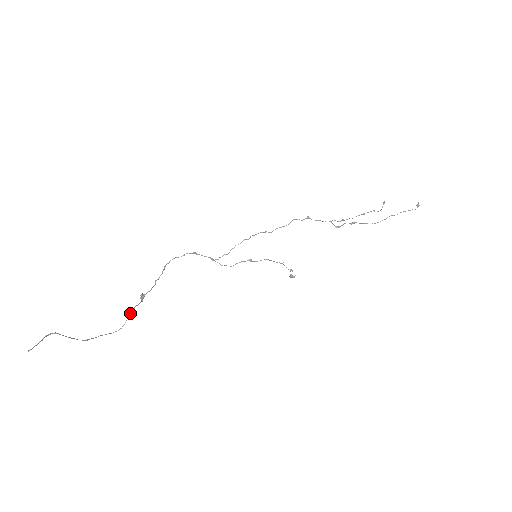
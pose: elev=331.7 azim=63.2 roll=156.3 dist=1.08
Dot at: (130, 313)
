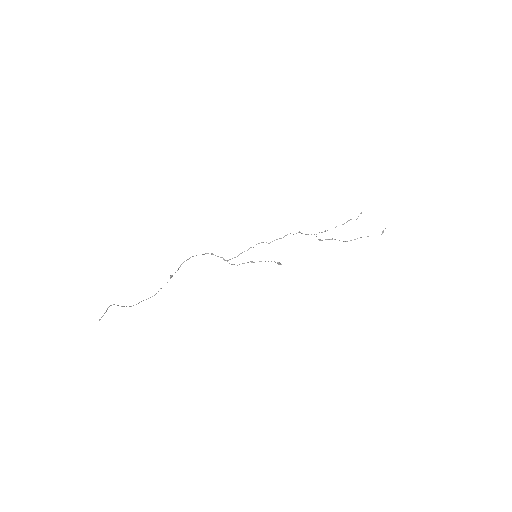
Dot at: occluded
